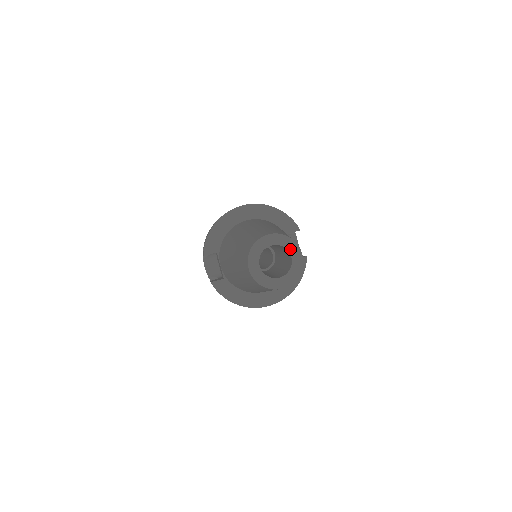
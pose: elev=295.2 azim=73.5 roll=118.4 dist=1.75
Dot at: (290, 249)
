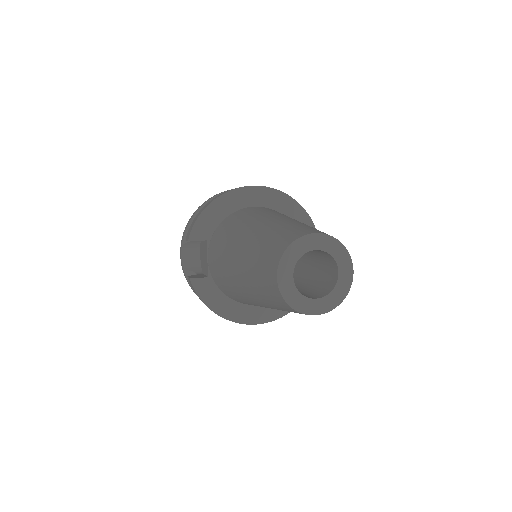
Dot at: (339, 261)
